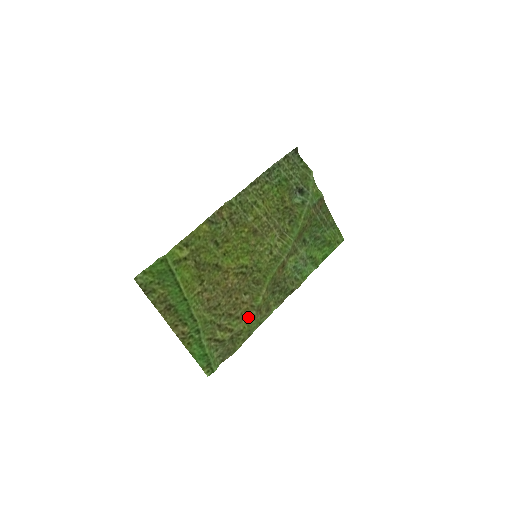
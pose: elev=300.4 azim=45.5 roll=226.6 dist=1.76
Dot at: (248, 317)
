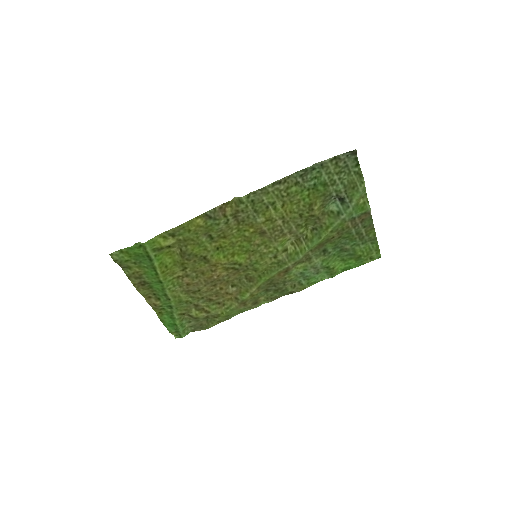
Dot at: (229, 306)
